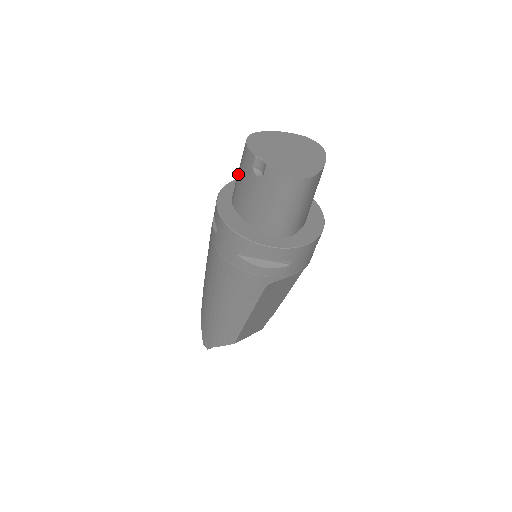
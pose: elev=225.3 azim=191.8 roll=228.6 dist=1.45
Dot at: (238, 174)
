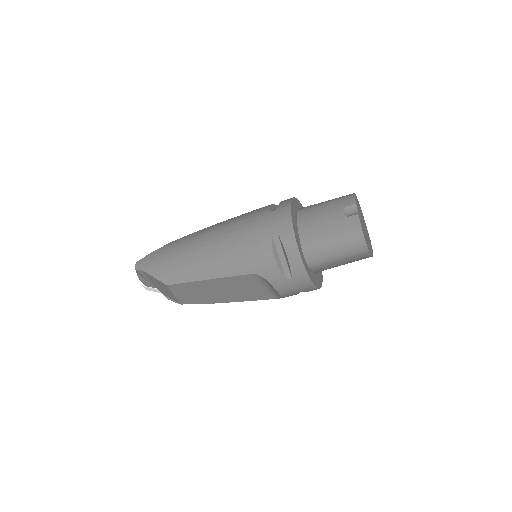
Dot at: (325, 202)
